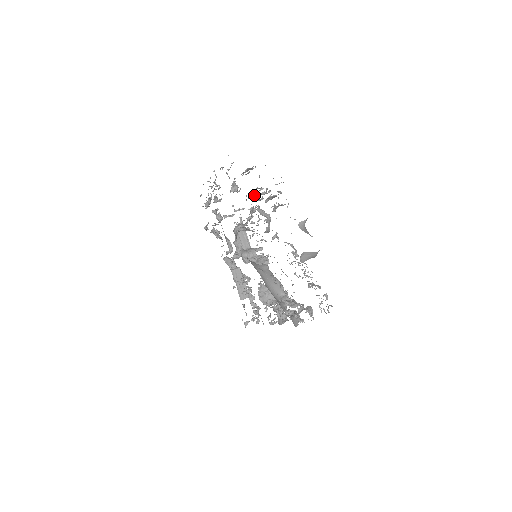
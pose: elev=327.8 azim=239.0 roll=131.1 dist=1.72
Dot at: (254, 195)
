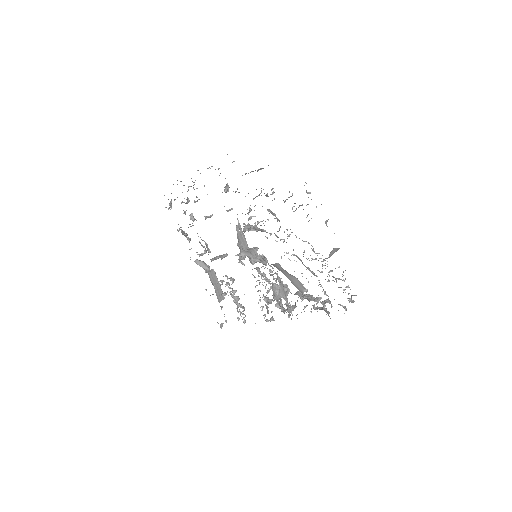
Dot at: (265, 195)
